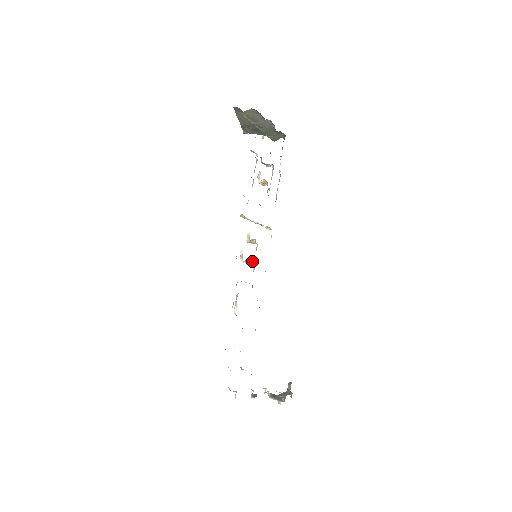
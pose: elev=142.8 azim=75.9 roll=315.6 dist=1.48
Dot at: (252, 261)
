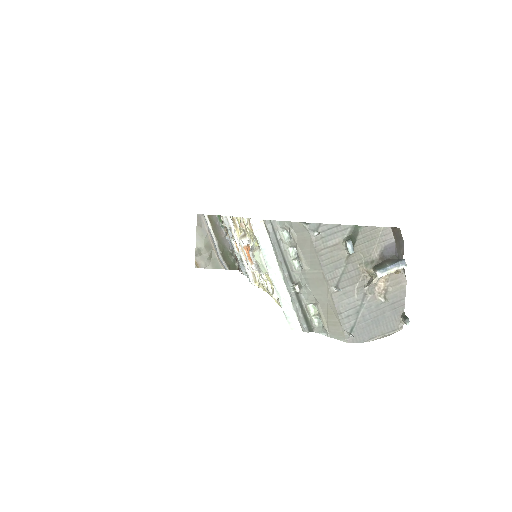
Dot at: occluded
